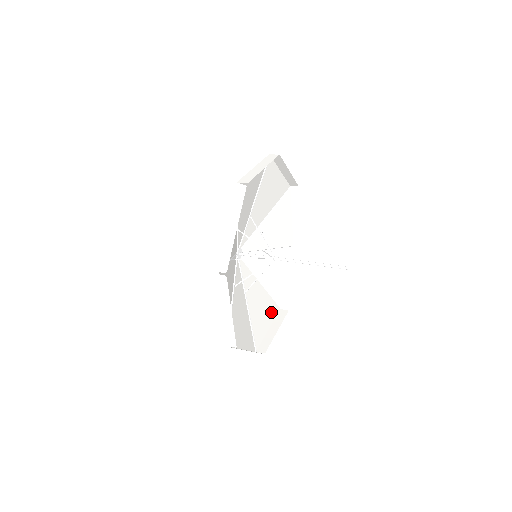
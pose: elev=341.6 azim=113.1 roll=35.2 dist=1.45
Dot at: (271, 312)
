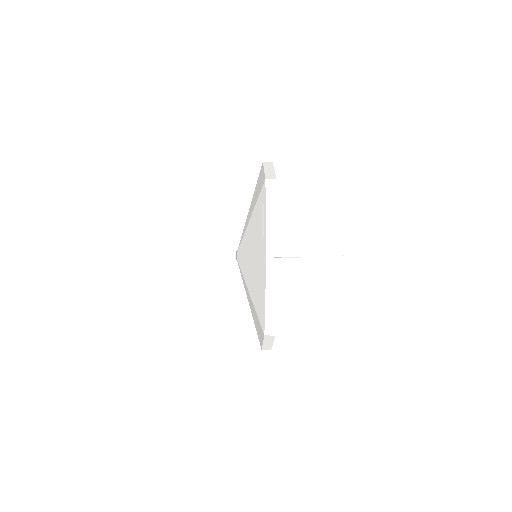
Dot at: (259, 337)
